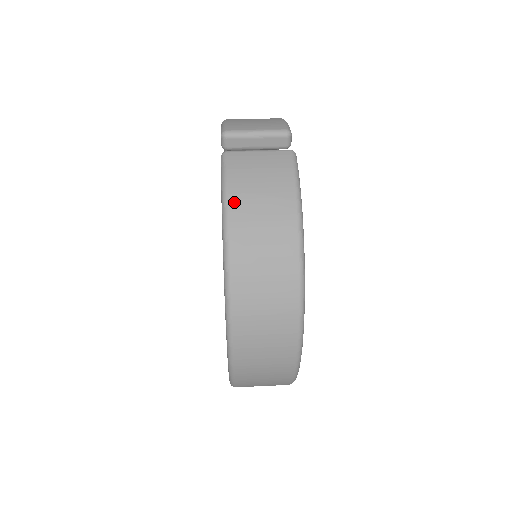
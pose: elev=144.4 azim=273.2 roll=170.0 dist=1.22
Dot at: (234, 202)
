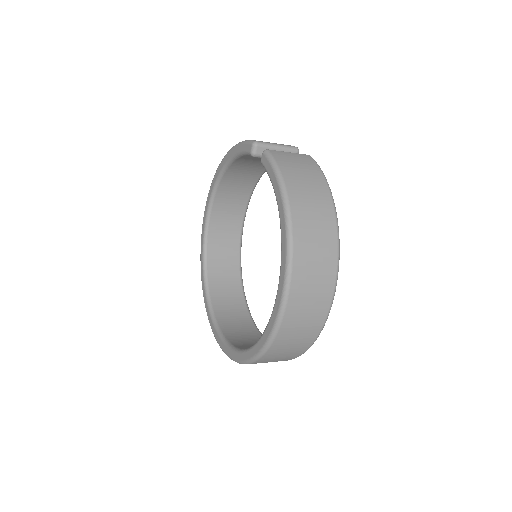
Dot at: (287, 177)
